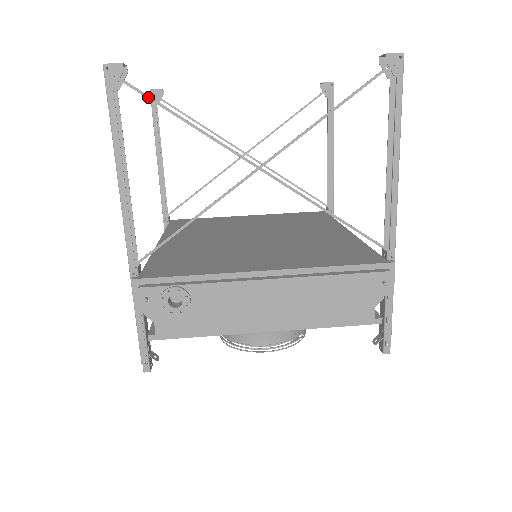
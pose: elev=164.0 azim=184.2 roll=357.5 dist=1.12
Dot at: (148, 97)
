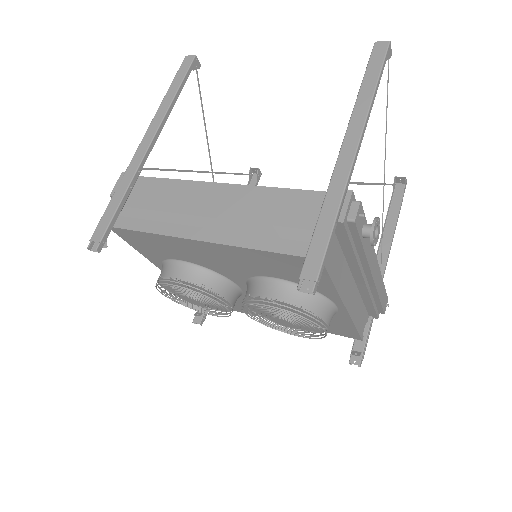
Dot at: occluded
